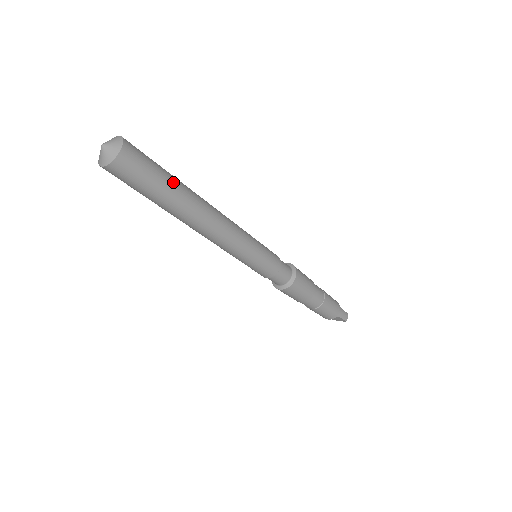
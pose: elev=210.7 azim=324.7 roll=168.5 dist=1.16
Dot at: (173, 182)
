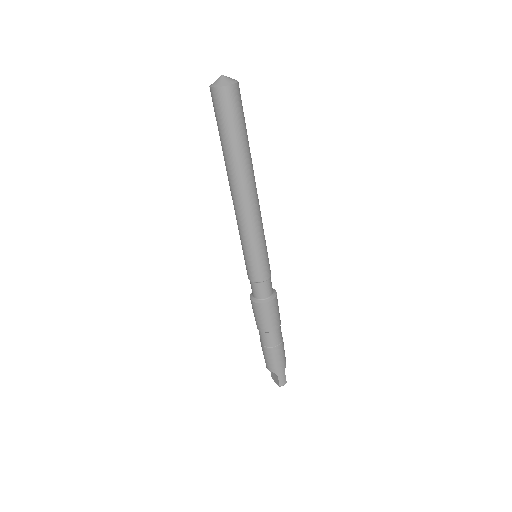
Dot at: (244, 140)
